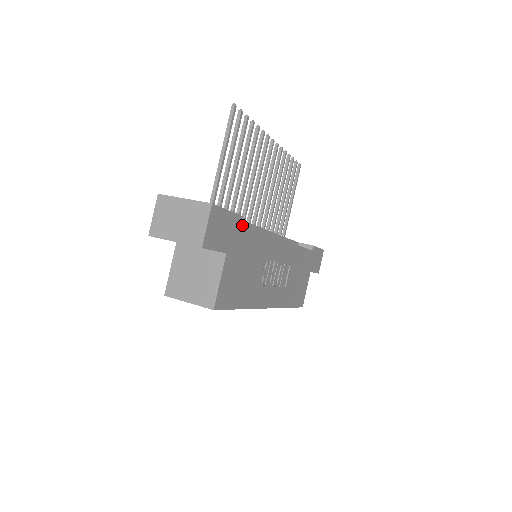
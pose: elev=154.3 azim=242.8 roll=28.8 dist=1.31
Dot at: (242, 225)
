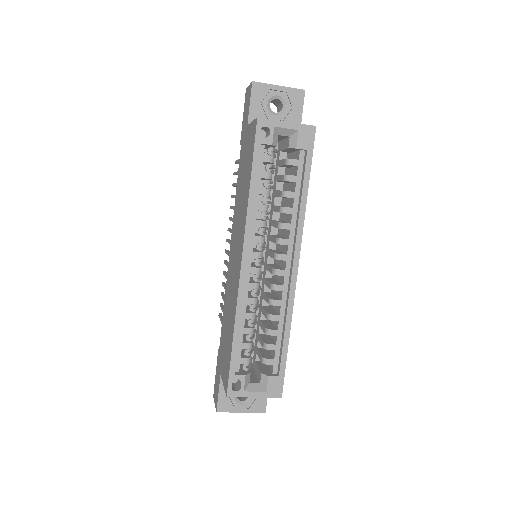
Dot at: occluded
